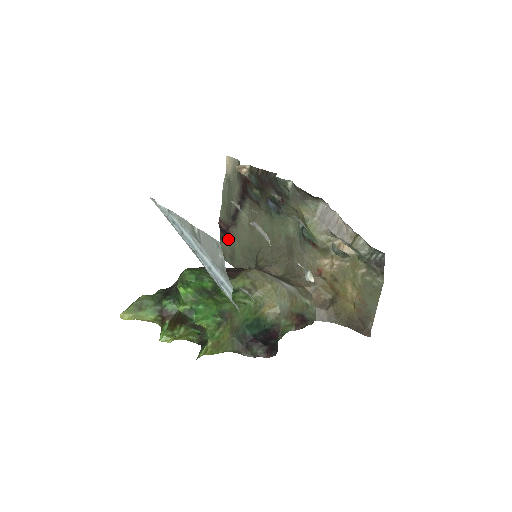
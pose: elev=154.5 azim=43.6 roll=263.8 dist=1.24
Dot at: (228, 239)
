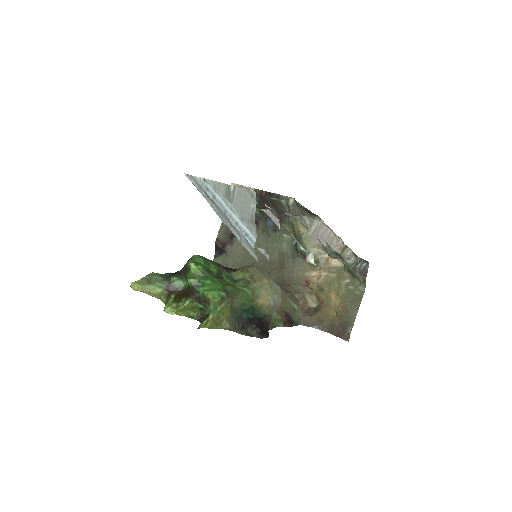
Dot at: (222, 257)
